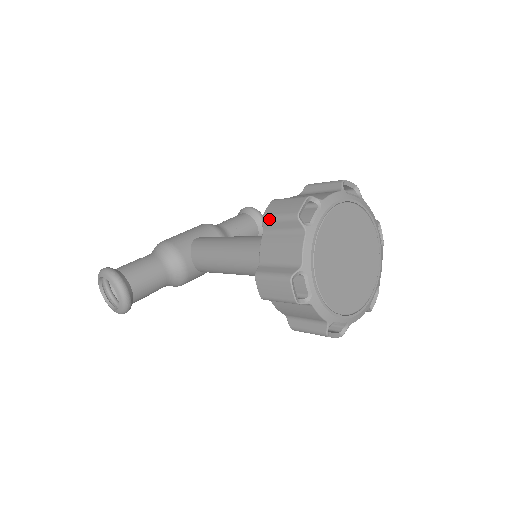
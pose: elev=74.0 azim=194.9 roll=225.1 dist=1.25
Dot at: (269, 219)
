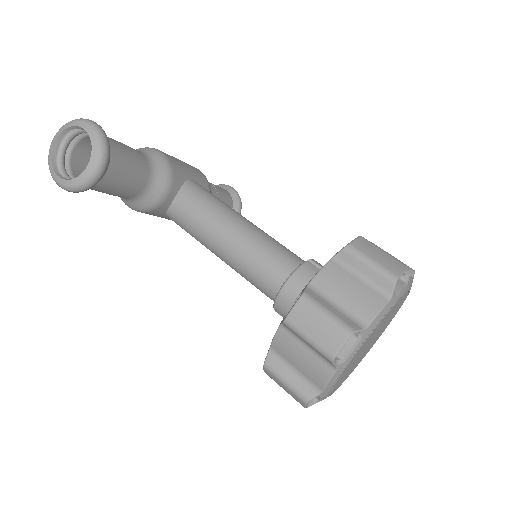
Dot at: (357, 254)
